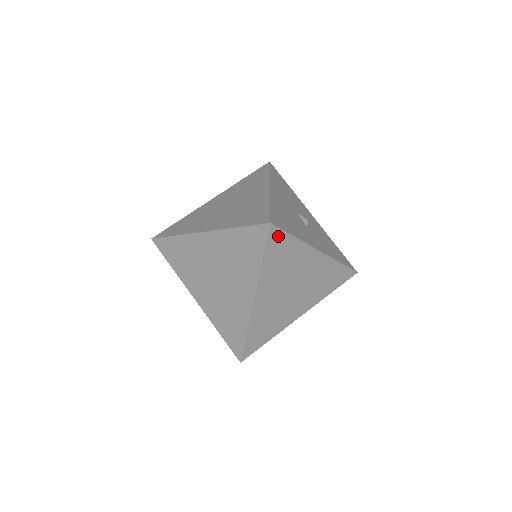
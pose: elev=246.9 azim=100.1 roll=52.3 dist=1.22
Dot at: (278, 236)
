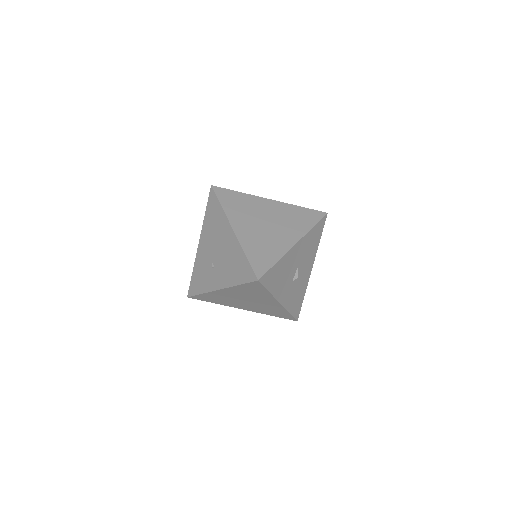
Dot at: (258, 285)
